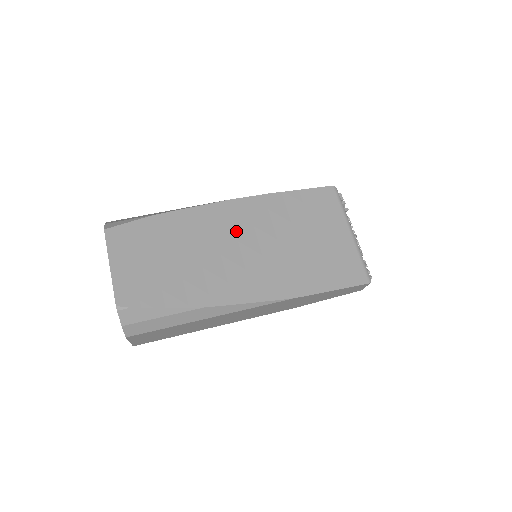
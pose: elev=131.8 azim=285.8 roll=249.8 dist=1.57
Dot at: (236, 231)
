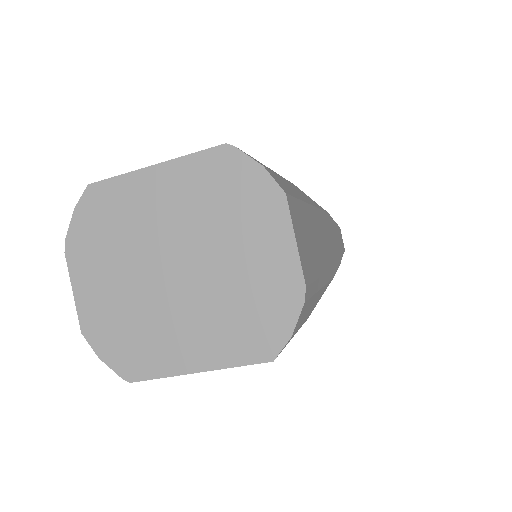
Dot at: occluded
